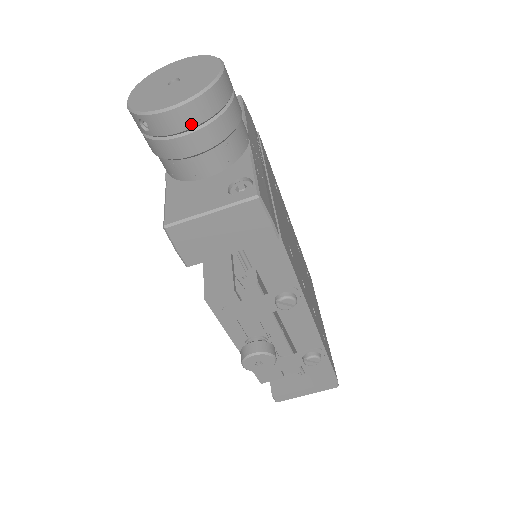
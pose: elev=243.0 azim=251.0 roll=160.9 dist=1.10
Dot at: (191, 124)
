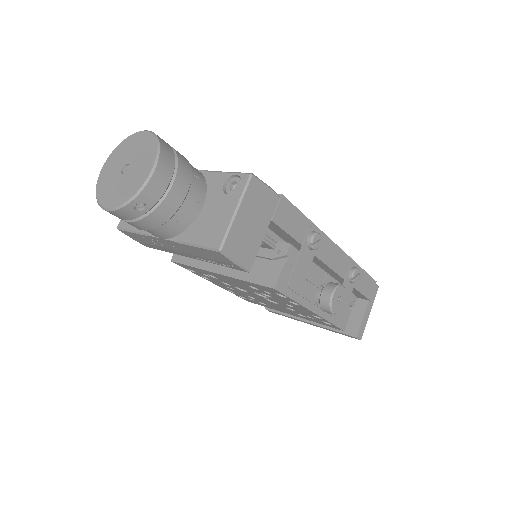
Dot at: (170, 174)
